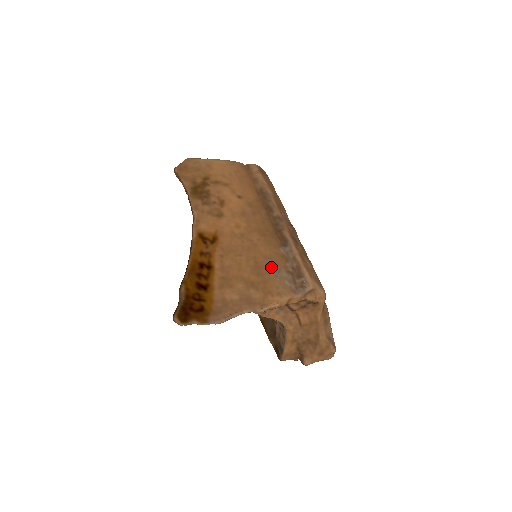
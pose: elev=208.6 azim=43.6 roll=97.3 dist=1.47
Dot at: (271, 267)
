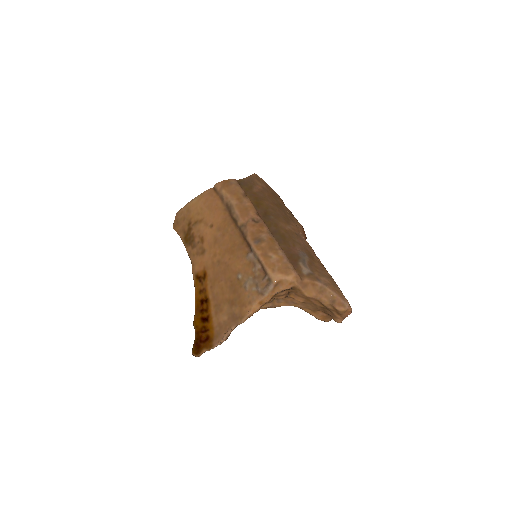
Dot at: (241, 281)
